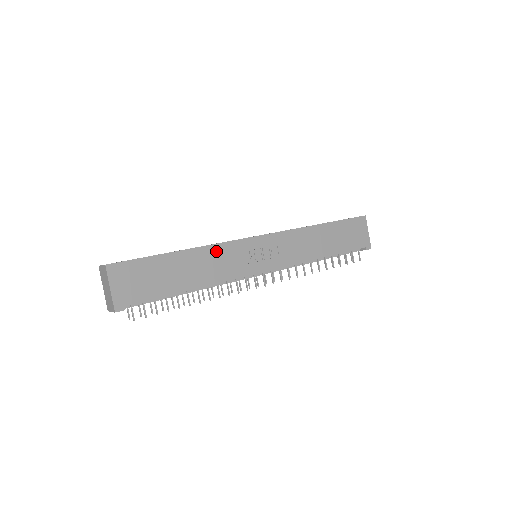
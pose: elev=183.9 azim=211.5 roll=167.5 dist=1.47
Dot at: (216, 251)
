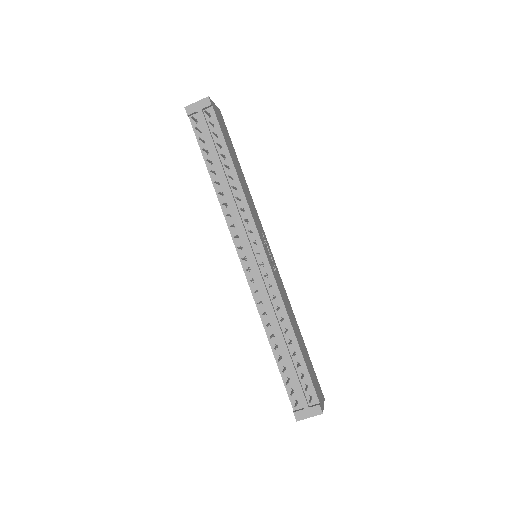
Dot at: (253, 204)
